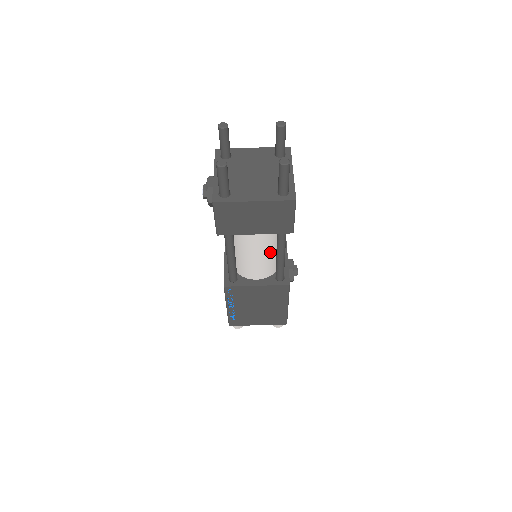
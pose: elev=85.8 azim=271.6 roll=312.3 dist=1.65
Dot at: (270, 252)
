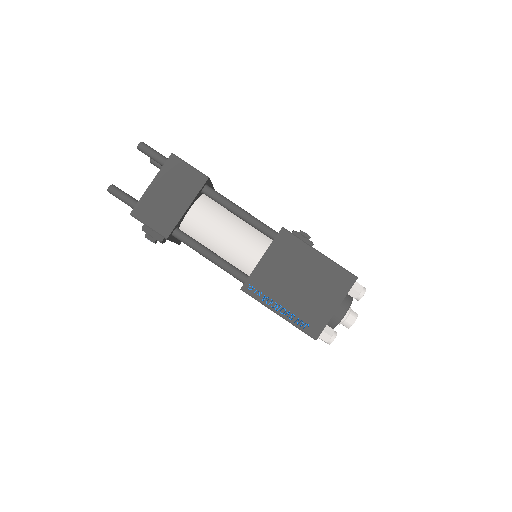
Dot at: (234, 223)
